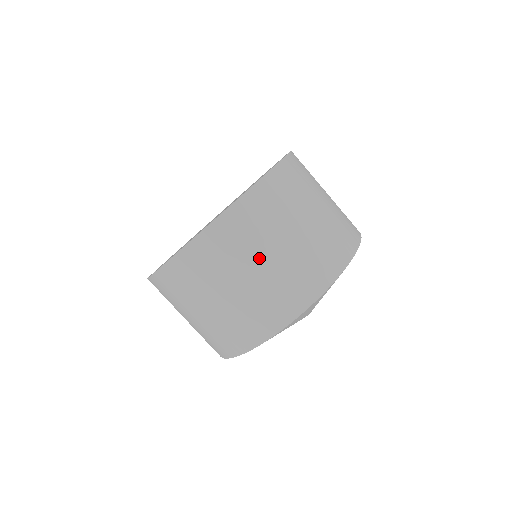
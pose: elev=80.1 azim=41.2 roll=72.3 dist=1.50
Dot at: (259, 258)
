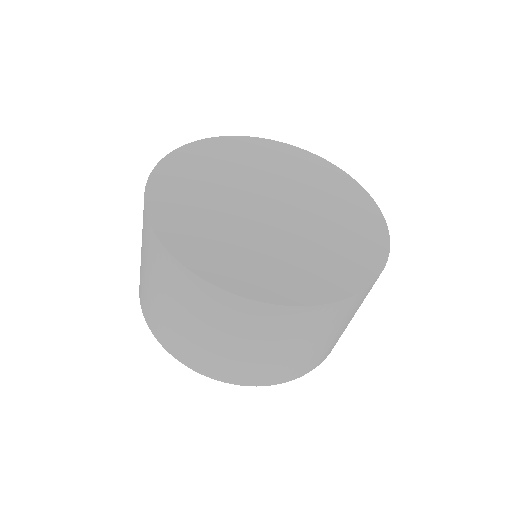
Dot at: (175, 308)
